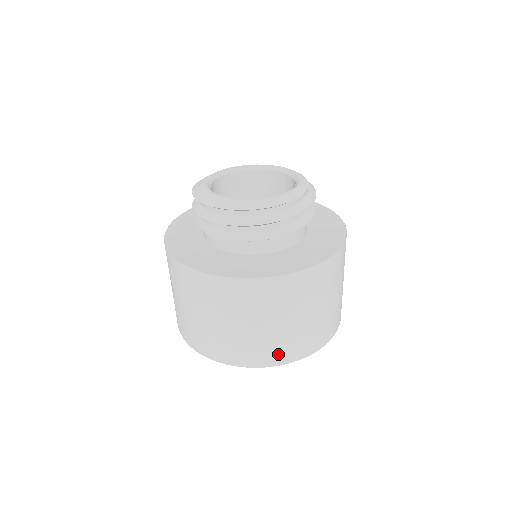
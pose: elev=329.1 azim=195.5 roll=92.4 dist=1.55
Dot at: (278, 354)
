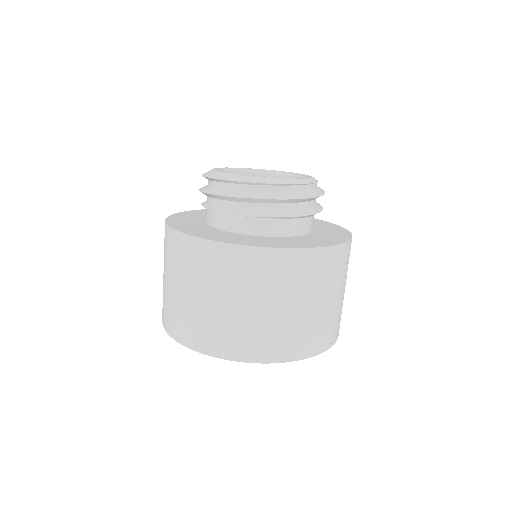
Dot at: (260, 347)
